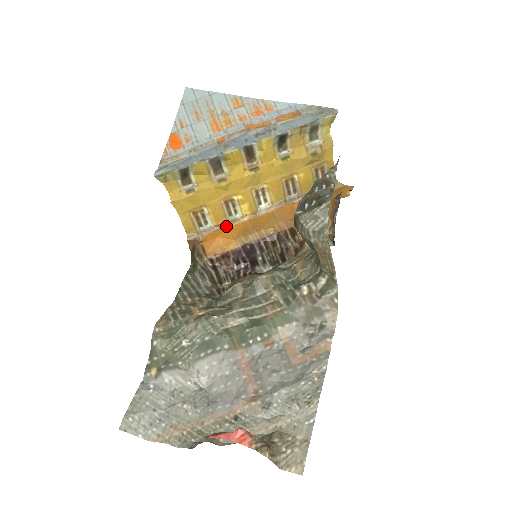
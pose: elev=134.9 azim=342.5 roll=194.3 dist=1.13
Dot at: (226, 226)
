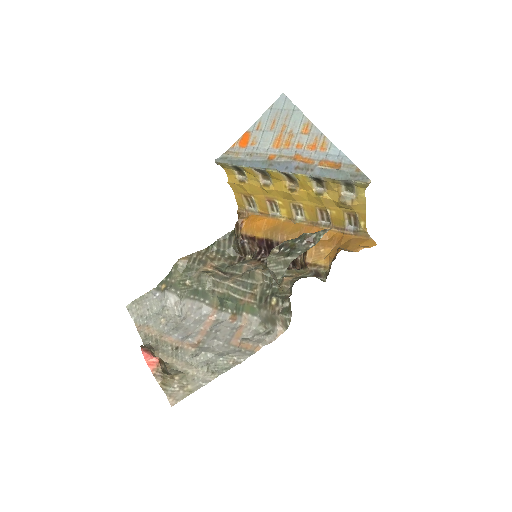
Dot at: (266, 217)
